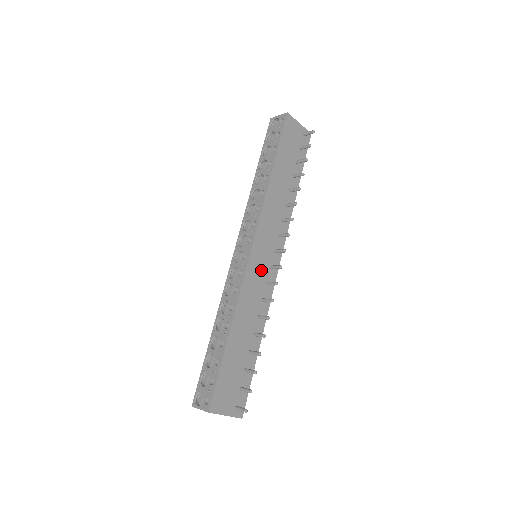
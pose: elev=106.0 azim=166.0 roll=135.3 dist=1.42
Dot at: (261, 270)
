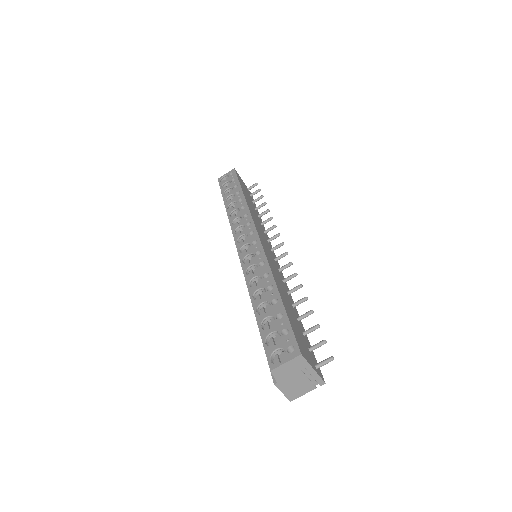
Dot at: (271, 257)
